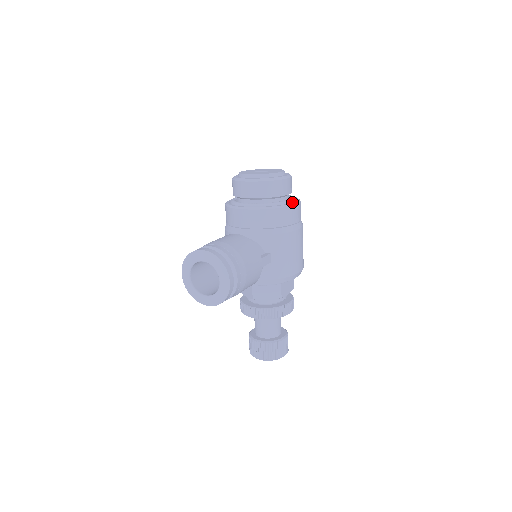
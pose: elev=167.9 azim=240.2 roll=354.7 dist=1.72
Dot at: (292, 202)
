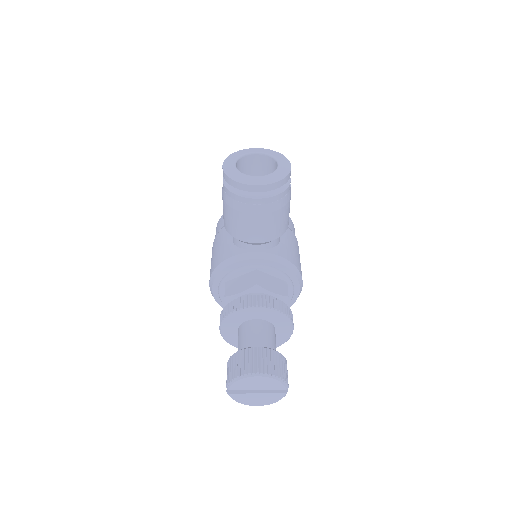
Dot at: occluded
